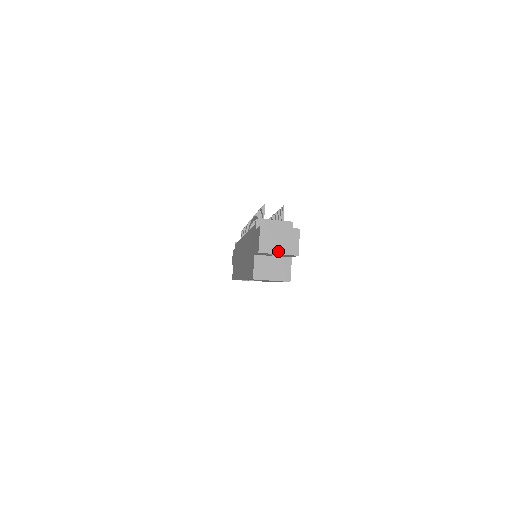
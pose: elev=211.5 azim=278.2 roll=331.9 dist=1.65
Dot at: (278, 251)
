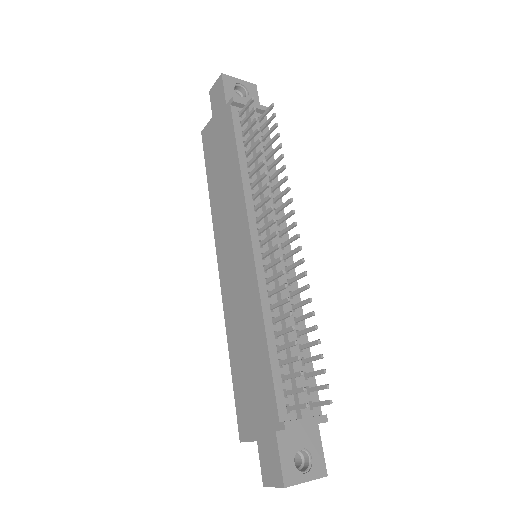
Dot at: occluded
